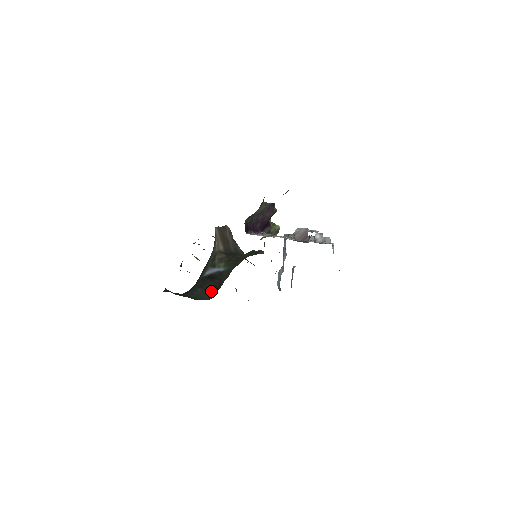
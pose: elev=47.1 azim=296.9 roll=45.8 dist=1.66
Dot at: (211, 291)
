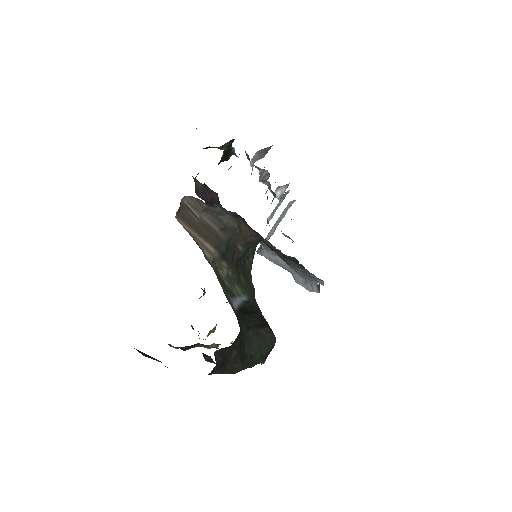
Dot at: (264, 329)
